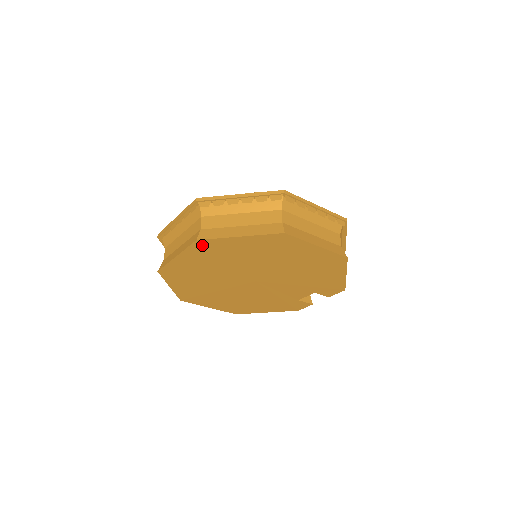
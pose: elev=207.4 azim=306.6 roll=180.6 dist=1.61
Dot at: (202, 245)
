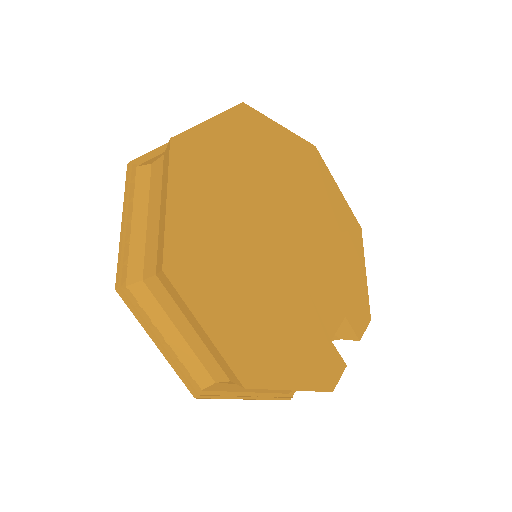
Dot at: (245, 116)
